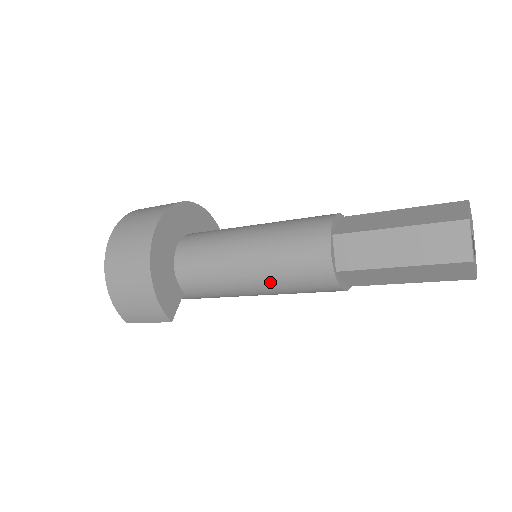
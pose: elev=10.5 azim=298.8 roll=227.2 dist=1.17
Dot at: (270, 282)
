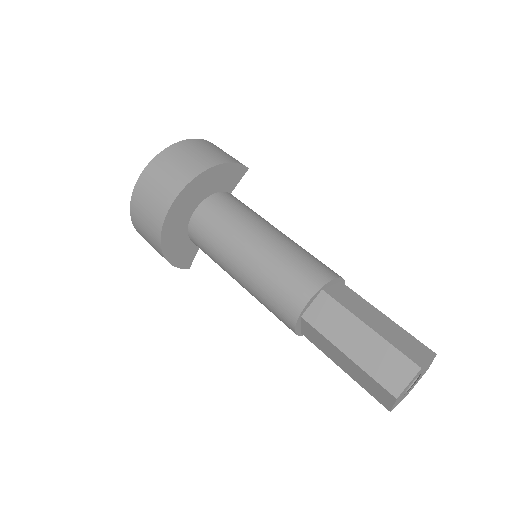
Dot at: occluded
